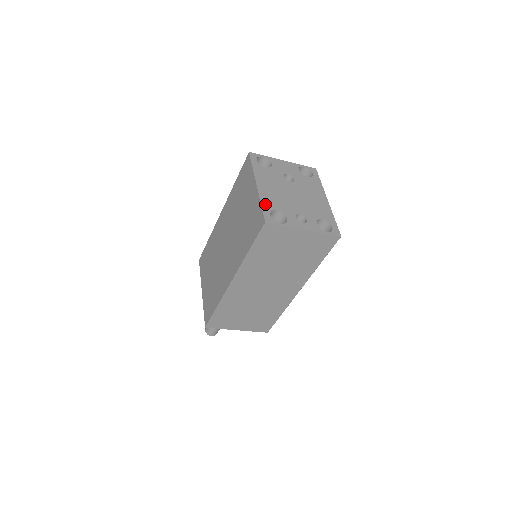
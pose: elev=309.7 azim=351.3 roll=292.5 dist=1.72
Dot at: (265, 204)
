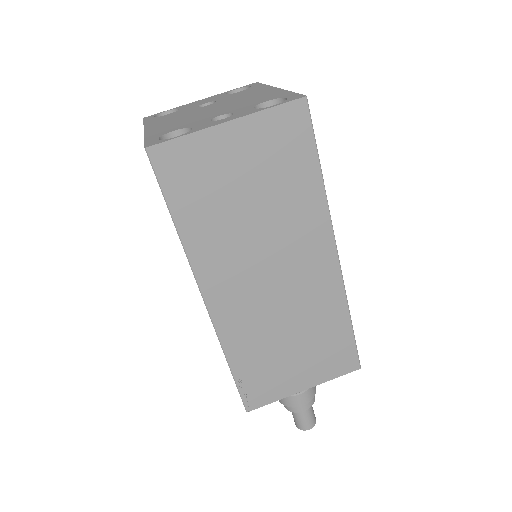
Dot at: (152, 136)
